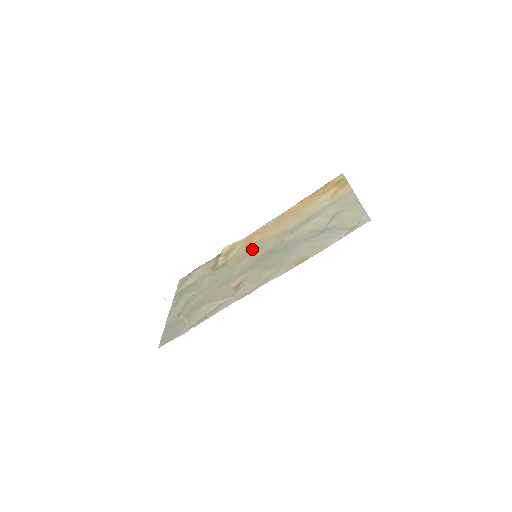
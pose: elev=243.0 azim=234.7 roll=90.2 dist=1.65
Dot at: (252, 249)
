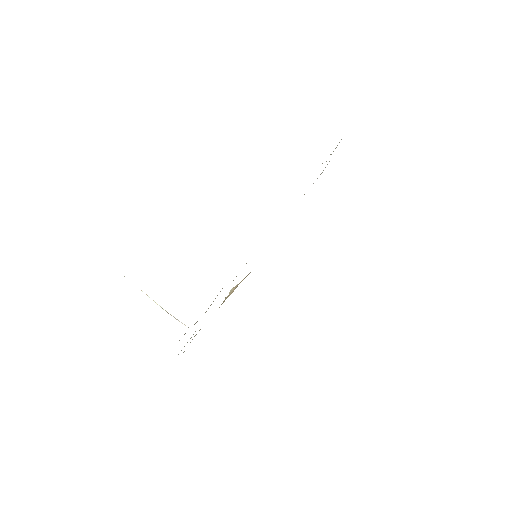
Dot at: occluded
